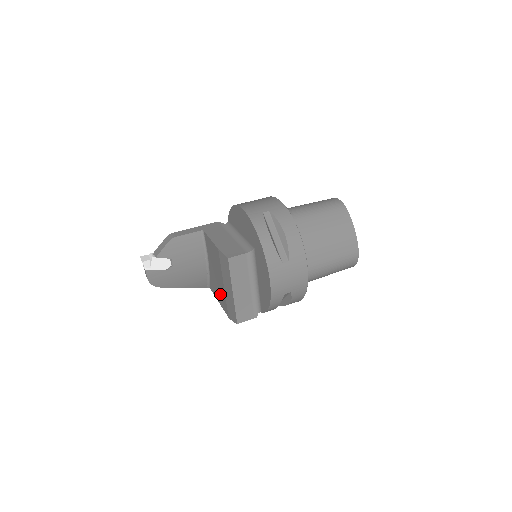
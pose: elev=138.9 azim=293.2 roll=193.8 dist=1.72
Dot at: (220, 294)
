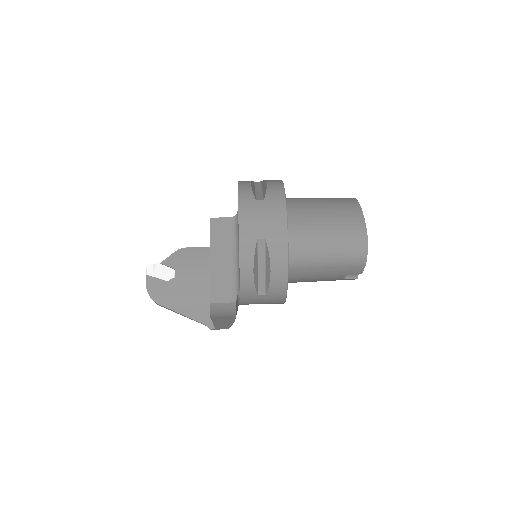
Dot at: occluded
